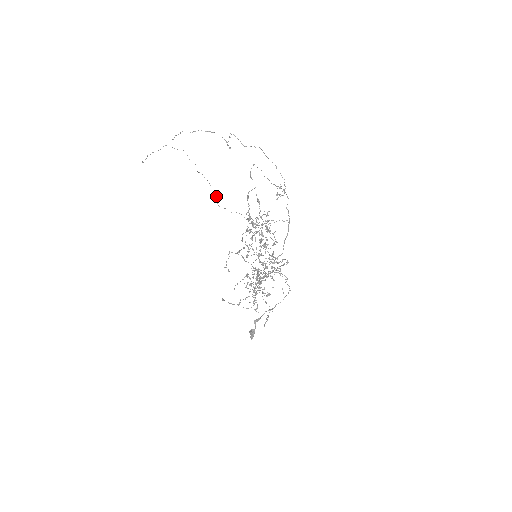
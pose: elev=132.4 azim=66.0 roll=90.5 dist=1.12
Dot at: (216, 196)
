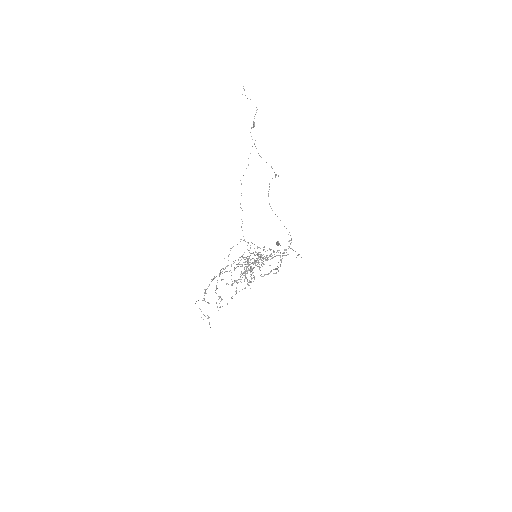
Dot at: (242, 210)
